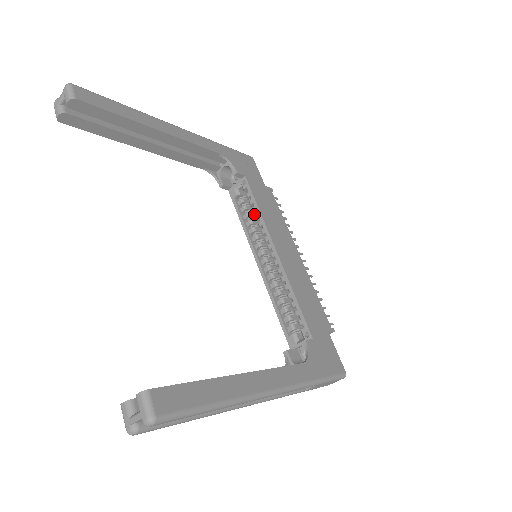
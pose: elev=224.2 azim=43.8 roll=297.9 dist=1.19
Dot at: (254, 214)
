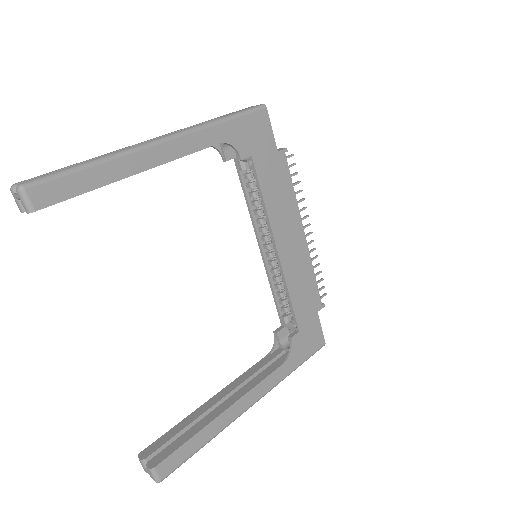
Dot at: occluded
